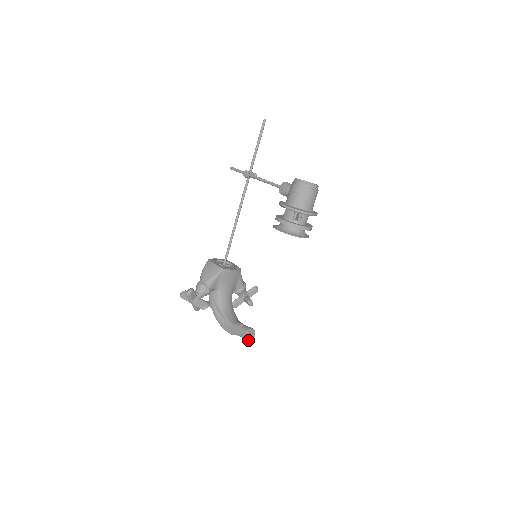
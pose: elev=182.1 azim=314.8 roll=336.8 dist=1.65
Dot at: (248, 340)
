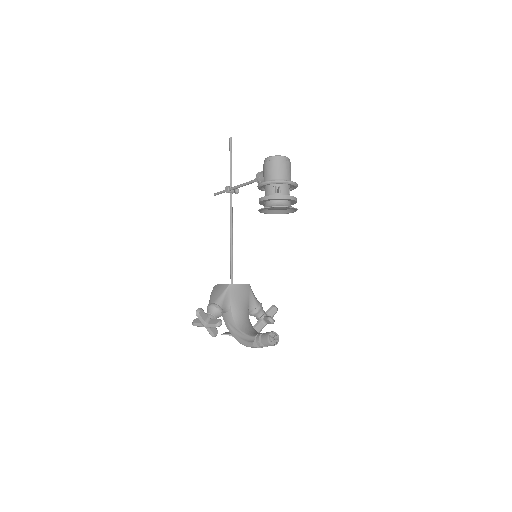
Dot at: (272, 345)
